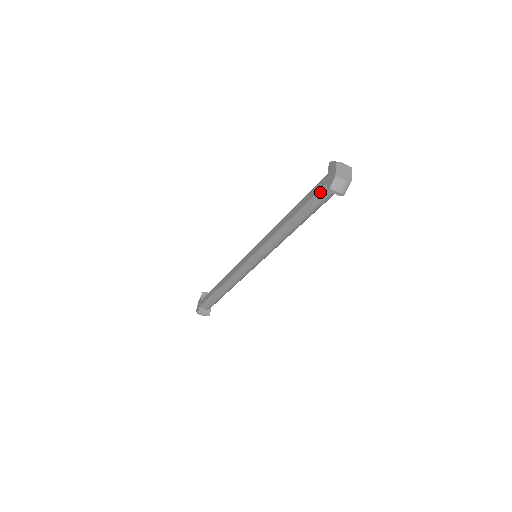
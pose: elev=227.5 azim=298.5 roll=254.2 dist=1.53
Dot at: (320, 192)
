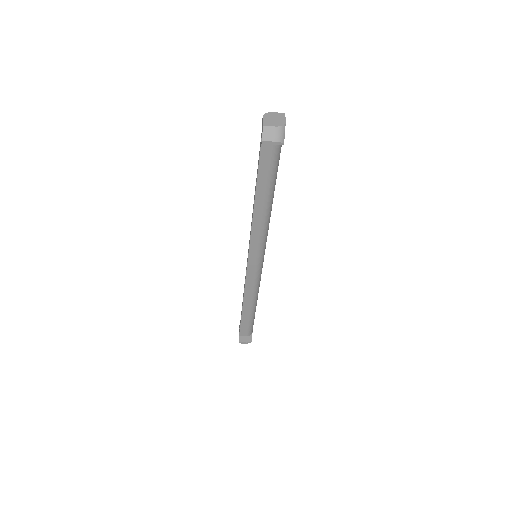
Dot at: (262, 152)
